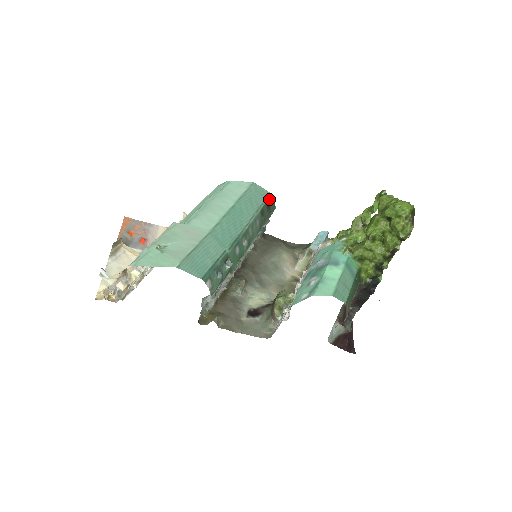
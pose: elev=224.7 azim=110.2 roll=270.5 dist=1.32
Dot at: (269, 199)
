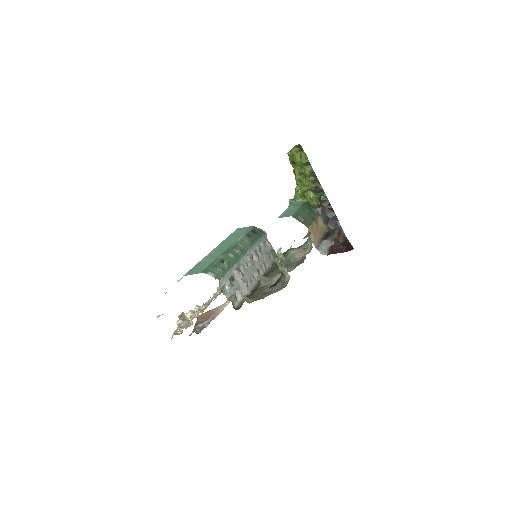
Dot at: (253, 229)
